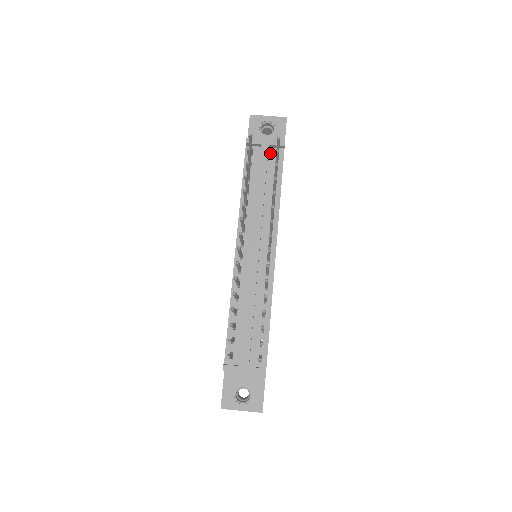
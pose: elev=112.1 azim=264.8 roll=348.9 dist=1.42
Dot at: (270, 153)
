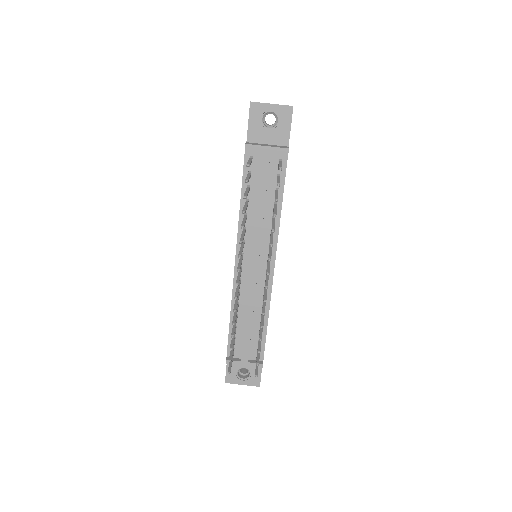
Dot at: (272, 159)
